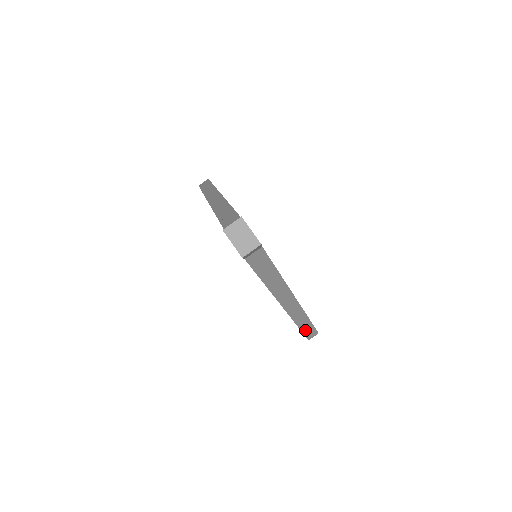
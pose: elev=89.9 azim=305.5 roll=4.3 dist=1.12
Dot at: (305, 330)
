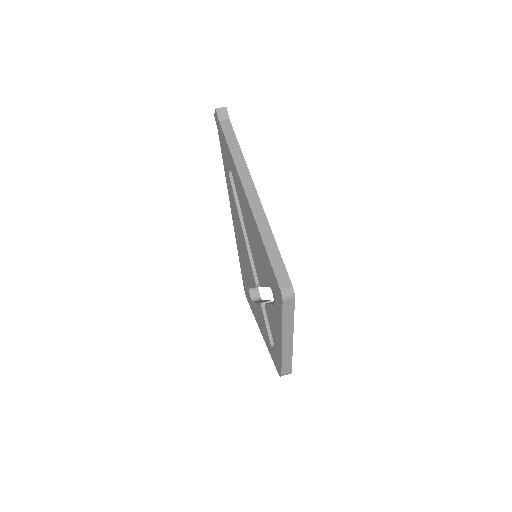
Dot at: (272, 257)
